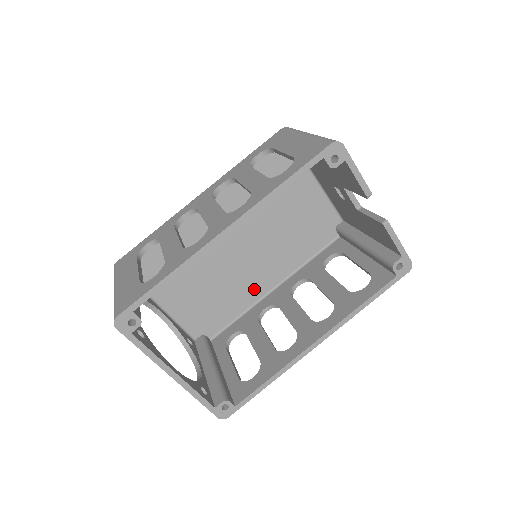
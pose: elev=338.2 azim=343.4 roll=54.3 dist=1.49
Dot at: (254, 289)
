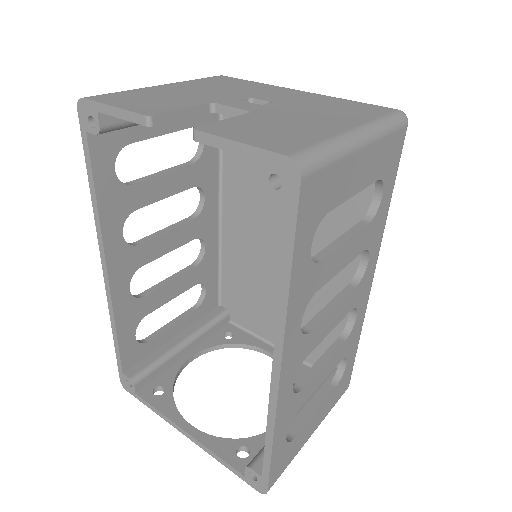
Dot at: (342, 288)
